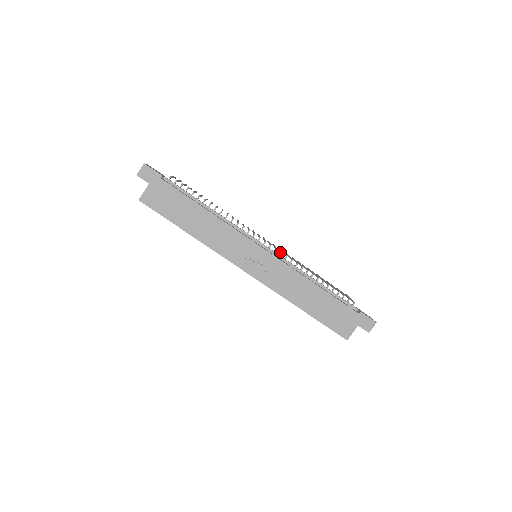
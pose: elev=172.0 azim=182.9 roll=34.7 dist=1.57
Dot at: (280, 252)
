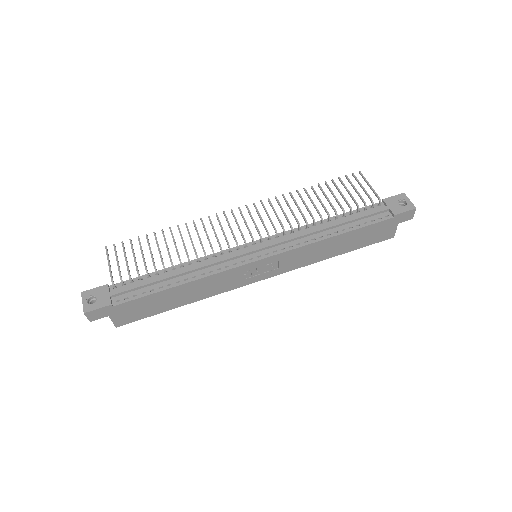
Dot at: occluded
